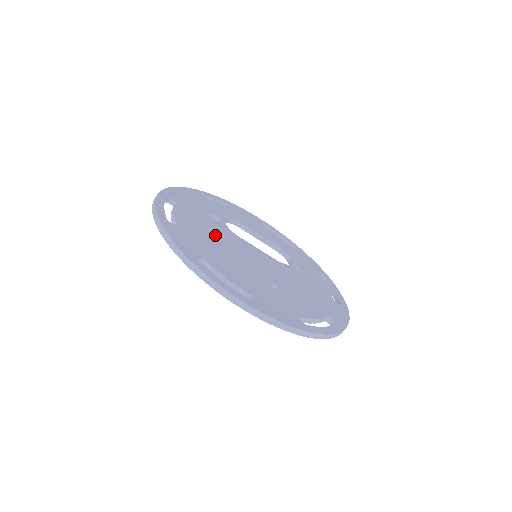
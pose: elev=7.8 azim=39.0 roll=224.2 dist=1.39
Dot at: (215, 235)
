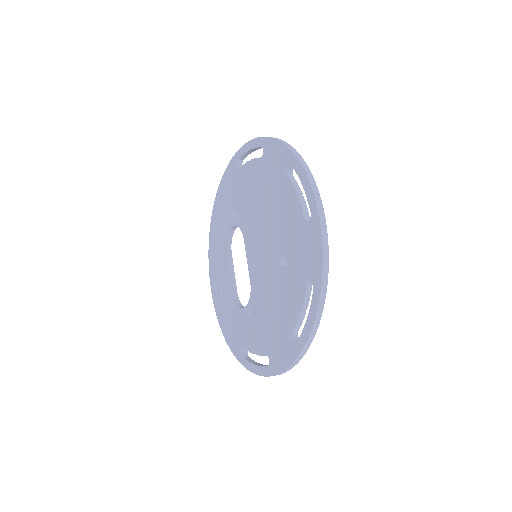
Dot at: occluded
